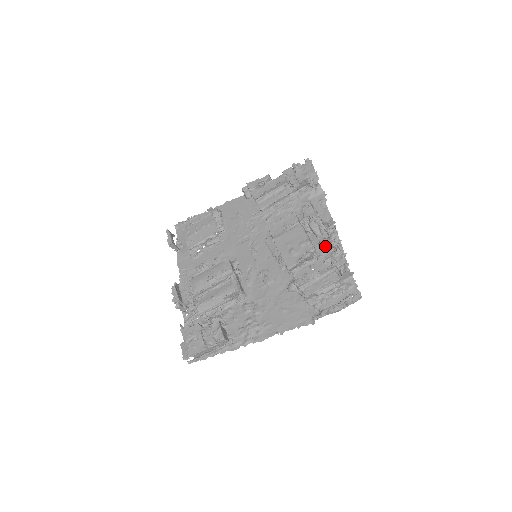
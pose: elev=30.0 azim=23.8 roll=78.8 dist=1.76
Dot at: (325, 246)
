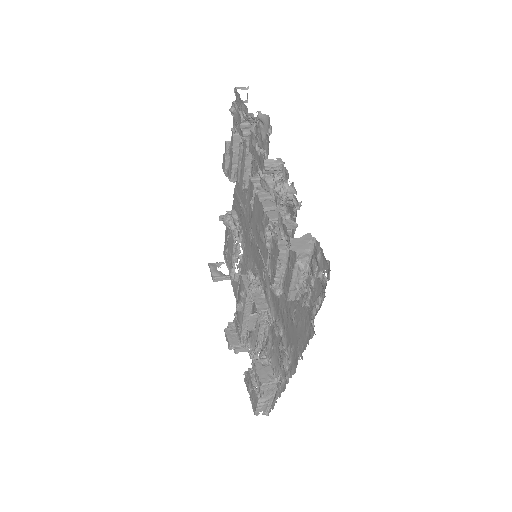
Dot at: (288, 202)
